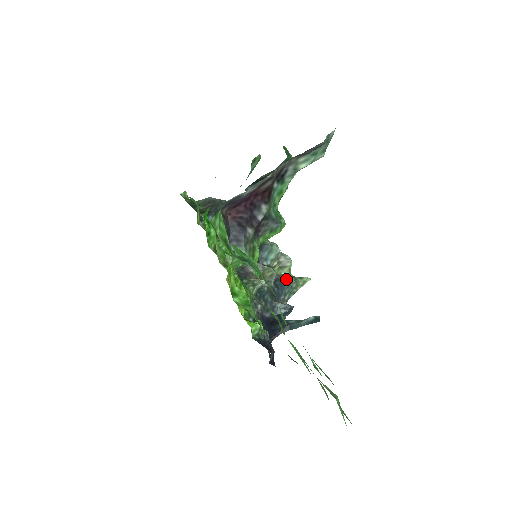
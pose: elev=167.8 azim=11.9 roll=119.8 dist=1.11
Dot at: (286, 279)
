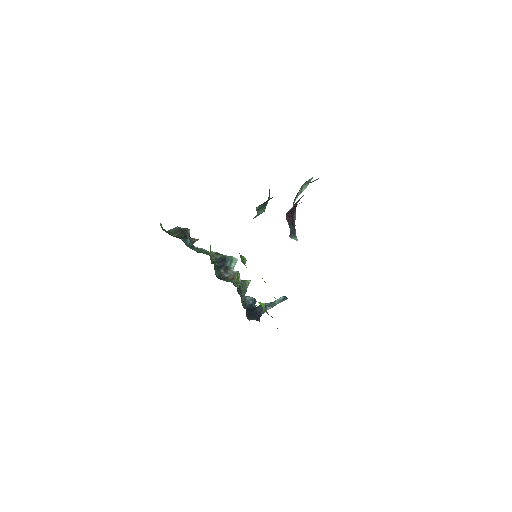
Dot at: occluded
